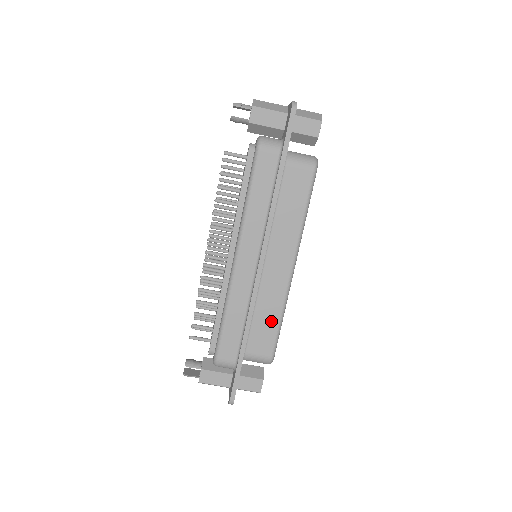
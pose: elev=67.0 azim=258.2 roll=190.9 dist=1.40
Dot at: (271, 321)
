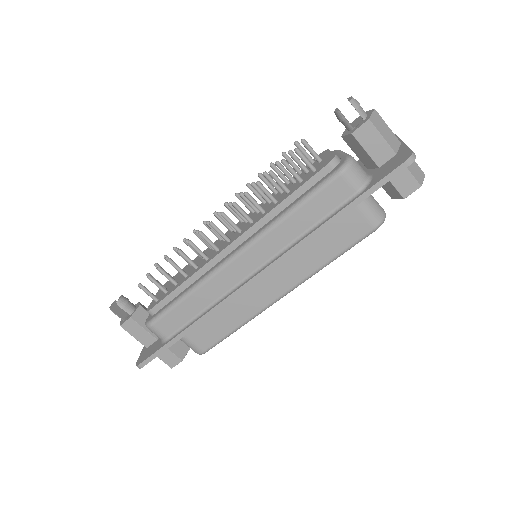
Dot at: (226, 325)
